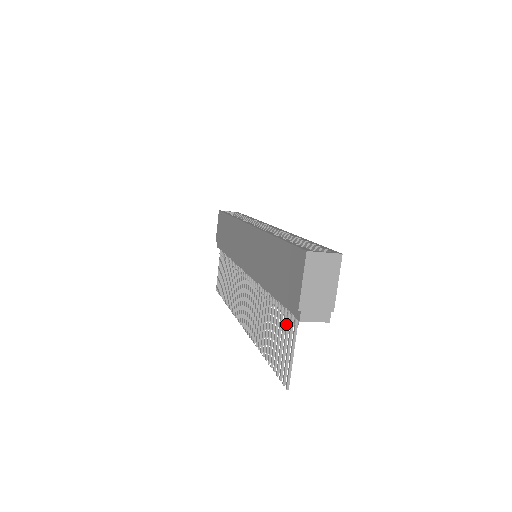
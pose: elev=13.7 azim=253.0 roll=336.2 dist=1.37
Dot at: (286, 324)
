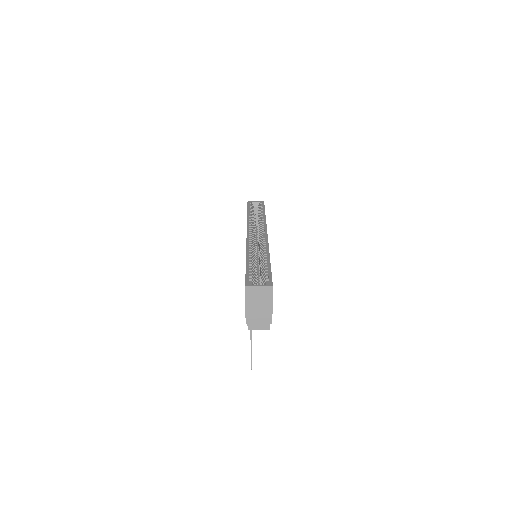
Dot at: occluded
